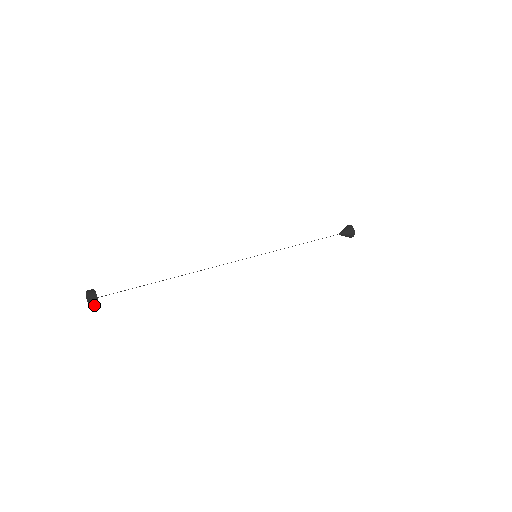
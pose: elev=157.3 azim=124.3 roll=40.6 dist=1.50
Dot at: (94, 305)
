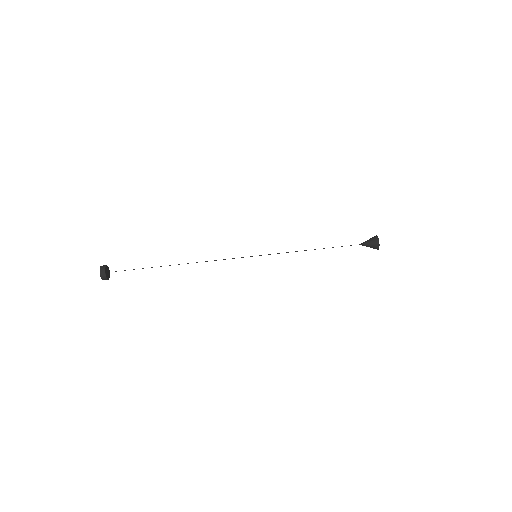
Dot at: (103, 278)
